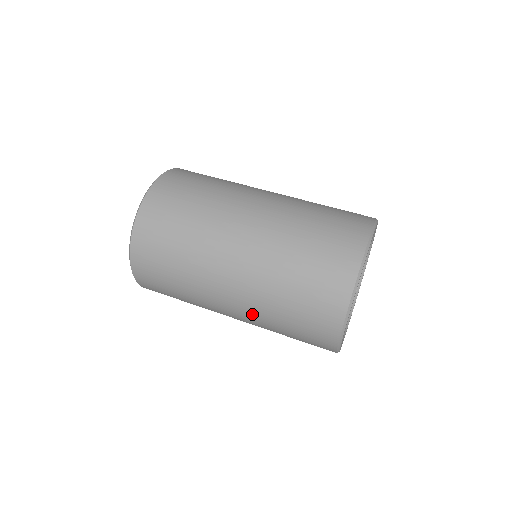
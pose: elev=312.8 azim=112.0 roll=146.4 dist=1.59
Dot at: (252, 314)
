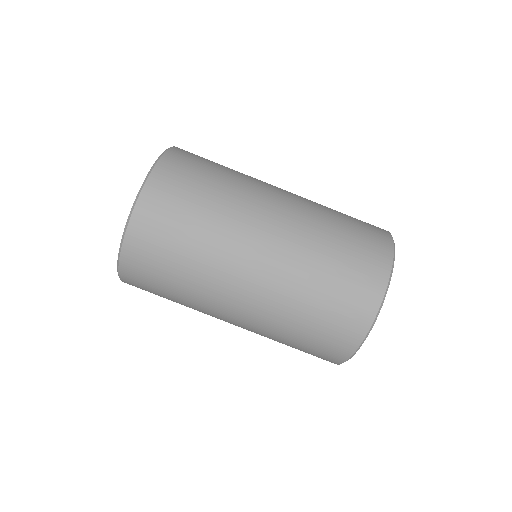
Dot at: occluded
